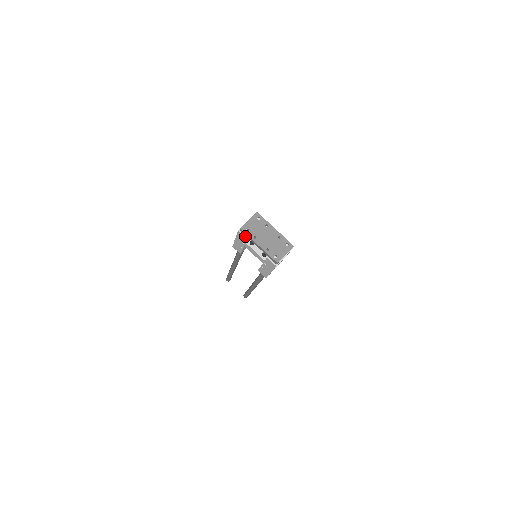
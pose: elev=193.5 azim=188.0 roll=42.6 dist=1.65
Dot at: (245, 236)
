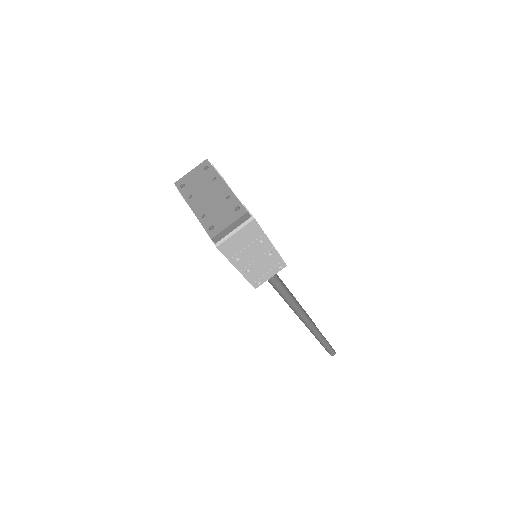
Dot at: occluded
